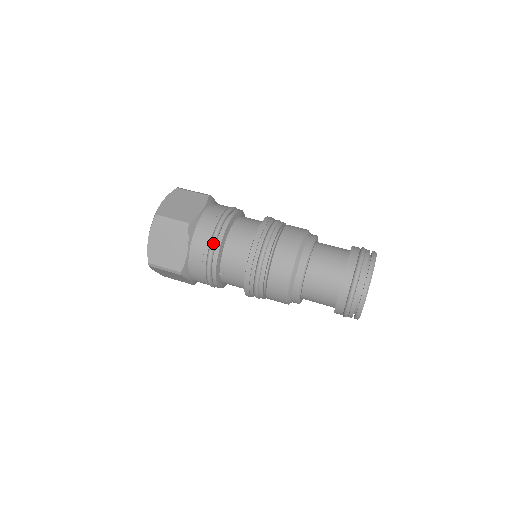
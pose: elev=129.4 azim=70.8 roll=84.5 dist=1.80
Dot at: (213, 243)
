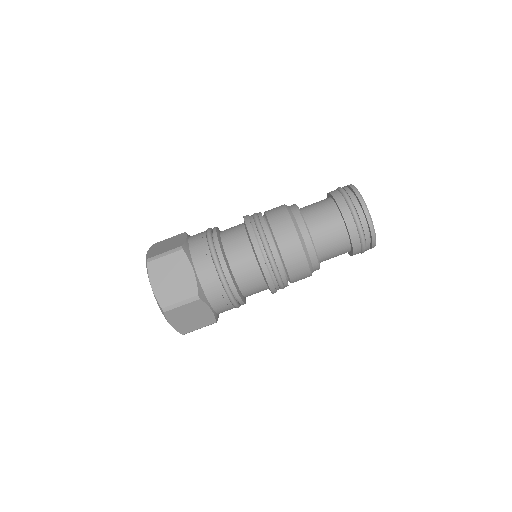
Dot at: occluded
